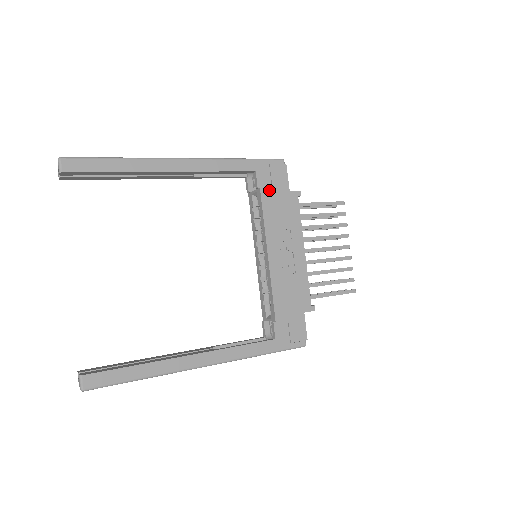
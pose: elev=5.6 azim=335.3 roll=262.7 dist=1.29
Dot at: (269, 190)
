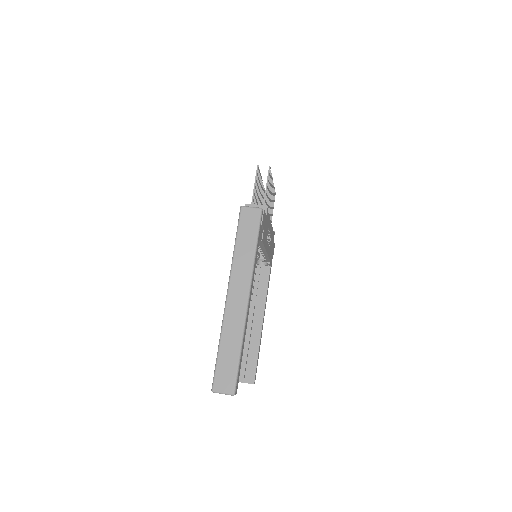
Dot at: (263, 234)
